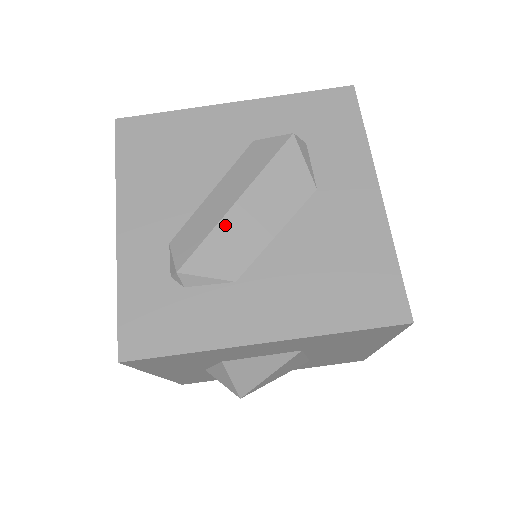
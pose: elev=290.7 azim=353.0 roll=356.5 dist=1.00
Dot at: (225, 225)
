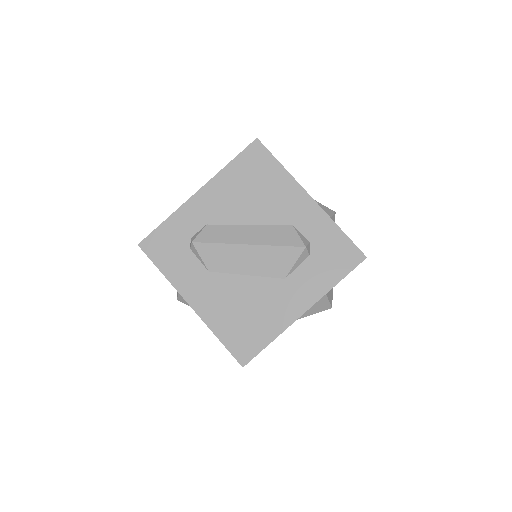
Dot at: (231, 248)
